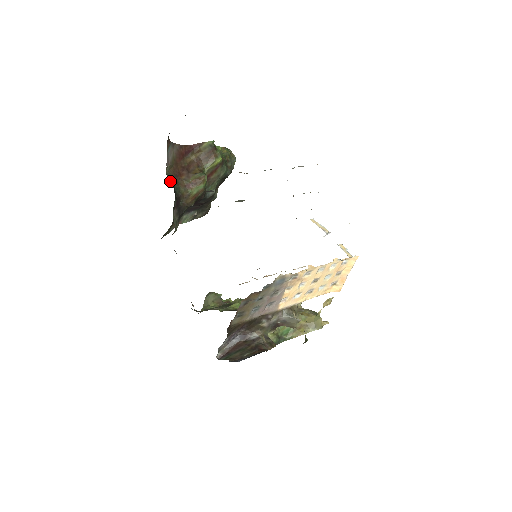
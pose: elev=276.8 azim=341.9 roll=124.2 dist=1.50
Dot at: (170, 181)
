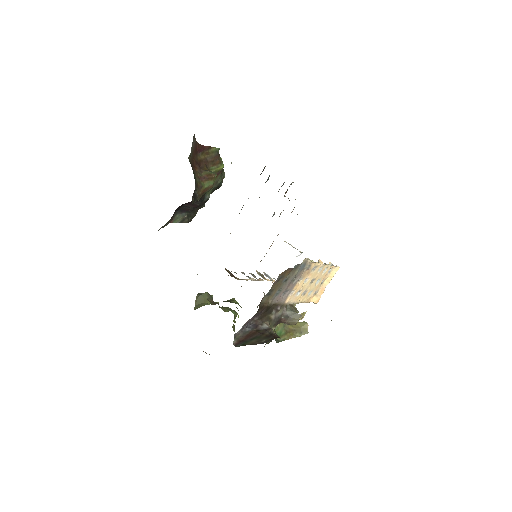
Dot at: occluded
